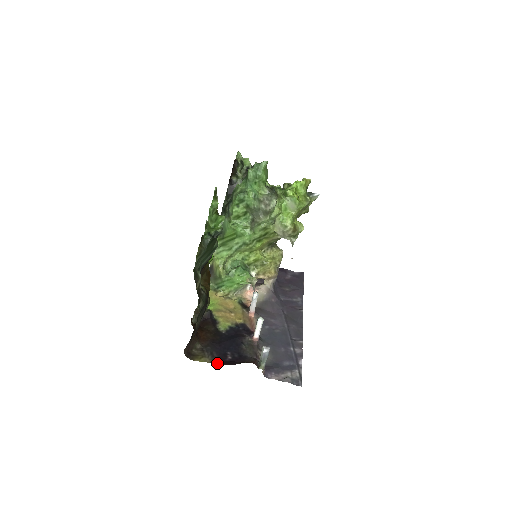
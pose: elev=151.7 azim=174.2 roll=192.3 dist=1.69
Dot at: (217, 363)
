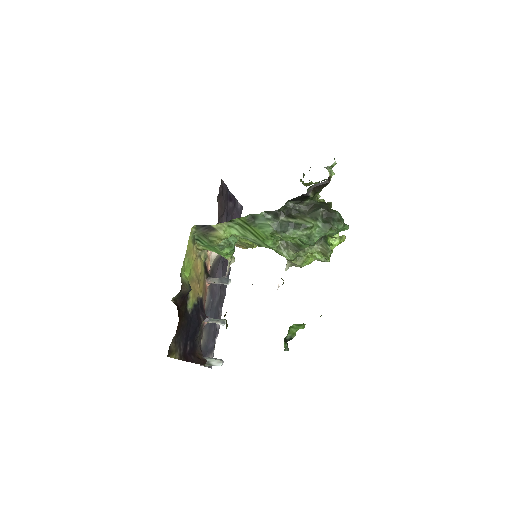
Dot at: (182, 359)
